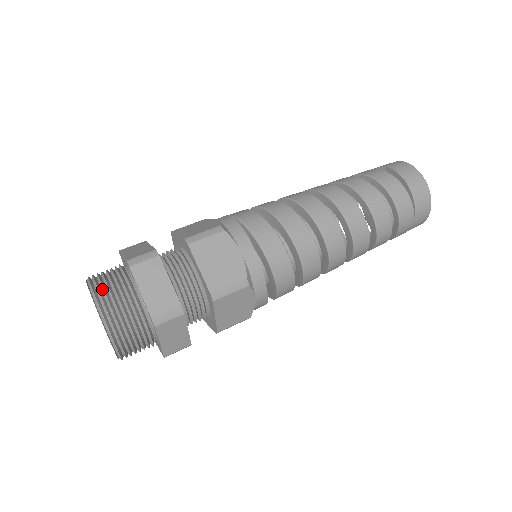
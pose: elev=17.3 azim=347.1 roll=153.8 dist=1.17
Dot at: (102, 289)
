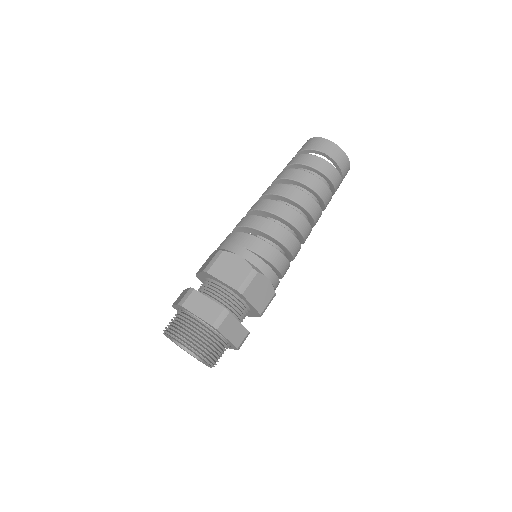
Dot at: (200, 347)
